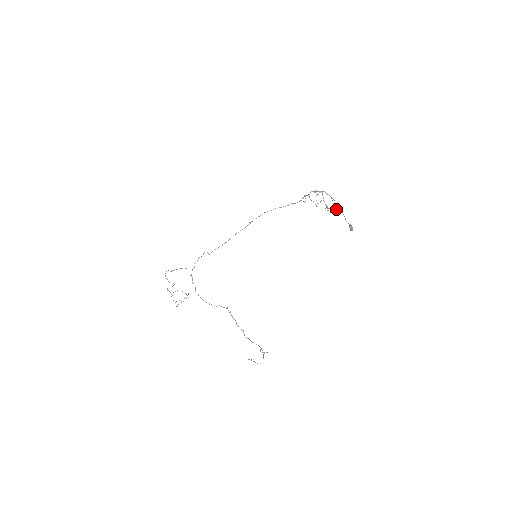
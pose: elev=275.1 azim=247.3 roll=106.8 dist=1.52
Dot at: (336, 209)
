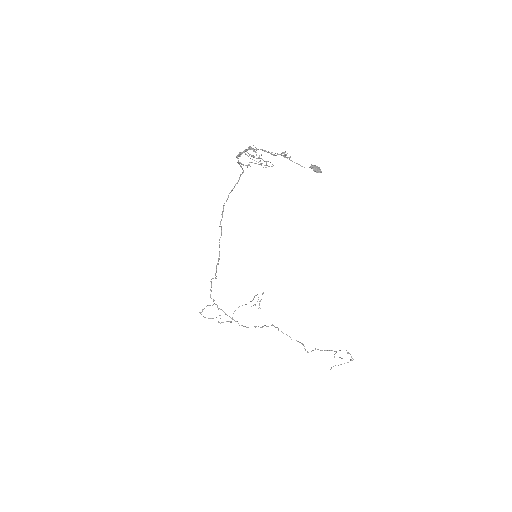
Dot at: occluded
